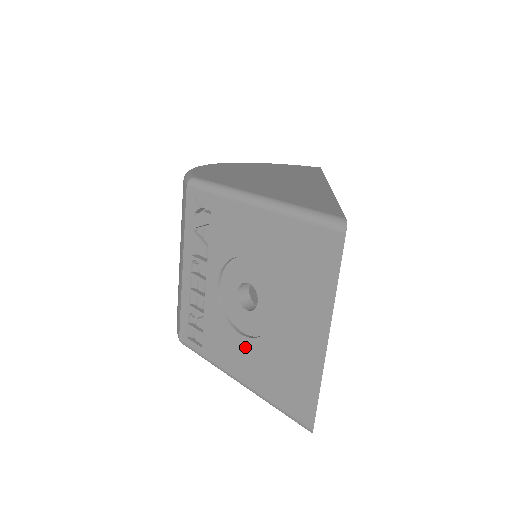
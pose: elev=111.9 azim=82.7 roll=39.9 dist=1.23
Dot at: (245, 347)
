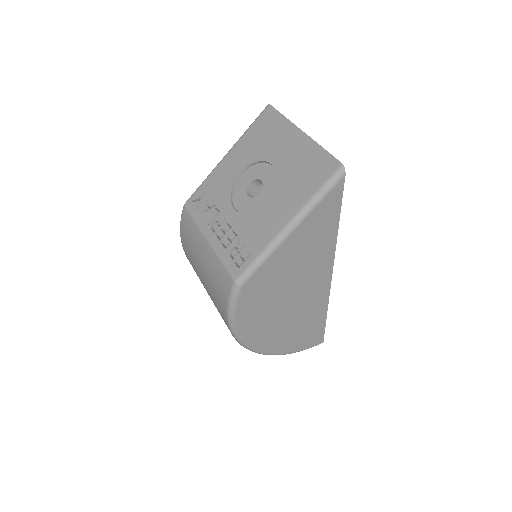
Dot at: (274, 203)
